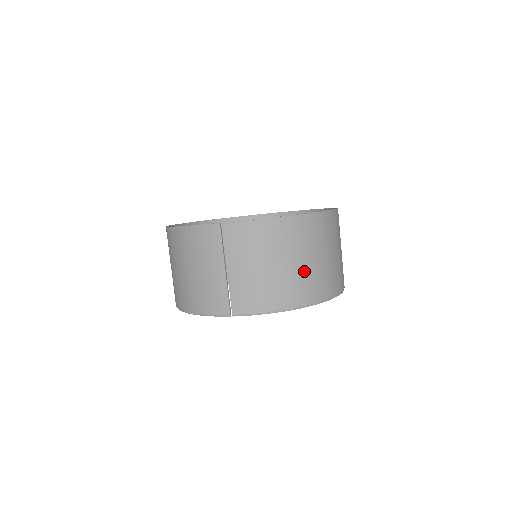
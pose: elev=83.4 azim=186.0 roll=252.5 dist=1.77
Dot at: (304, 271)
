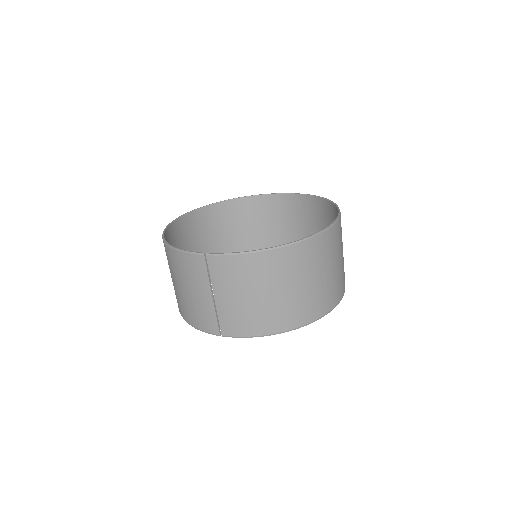
Dot at: (292, 298)
